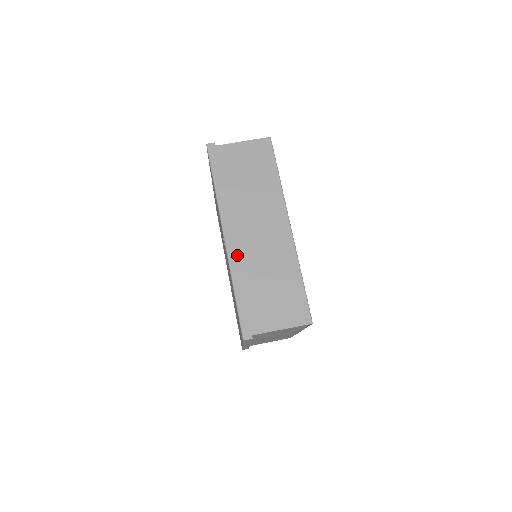
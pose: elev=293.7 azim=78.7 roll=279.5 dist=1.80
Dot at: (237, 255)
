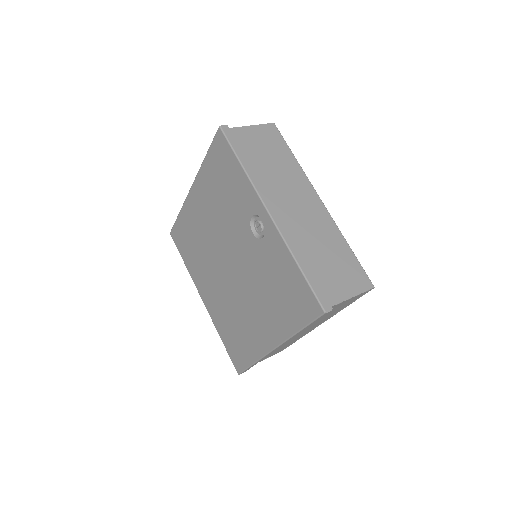
Dot at: (286, 230)
